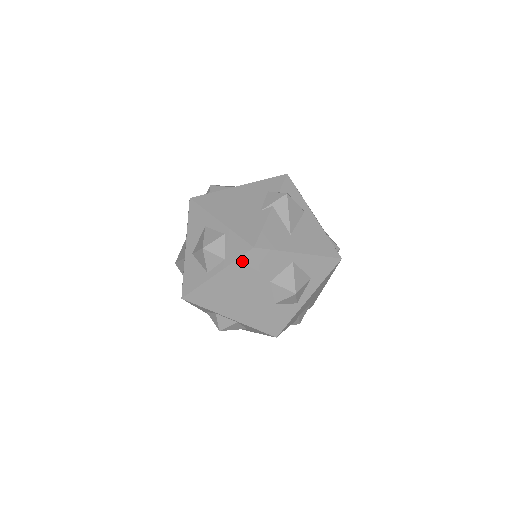
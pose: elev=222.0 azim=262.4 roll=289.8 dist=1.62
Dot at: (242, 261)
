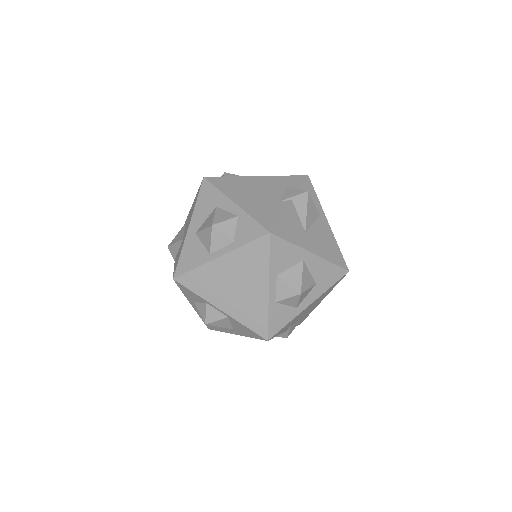
Dot at: (253, 246)
